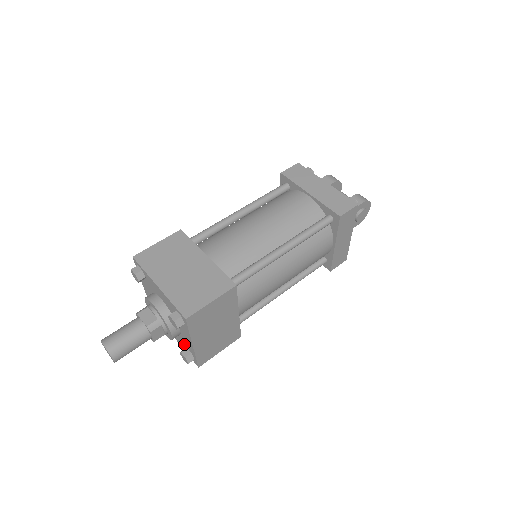
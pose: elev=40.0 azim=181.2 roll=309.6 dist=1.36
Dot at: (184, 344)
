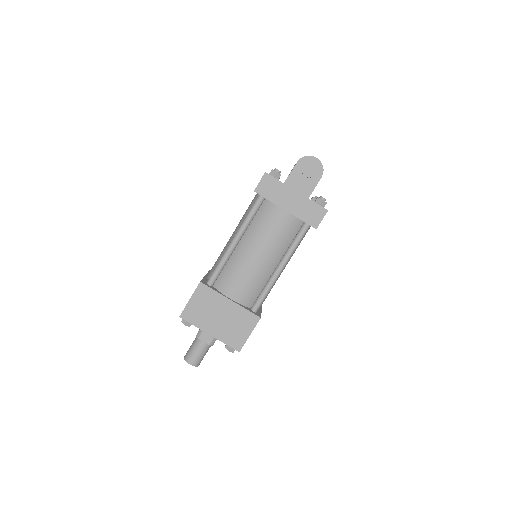
Dot at: occluded
